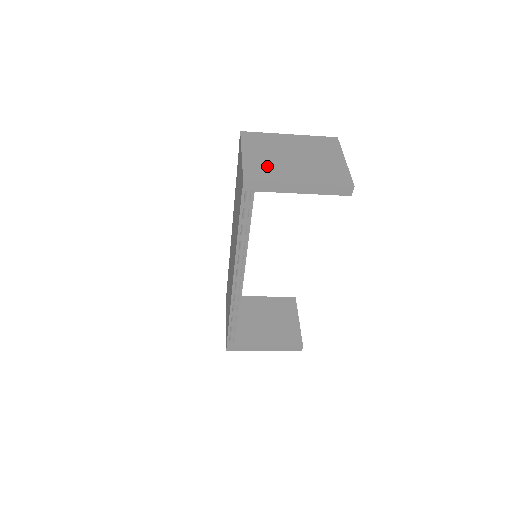
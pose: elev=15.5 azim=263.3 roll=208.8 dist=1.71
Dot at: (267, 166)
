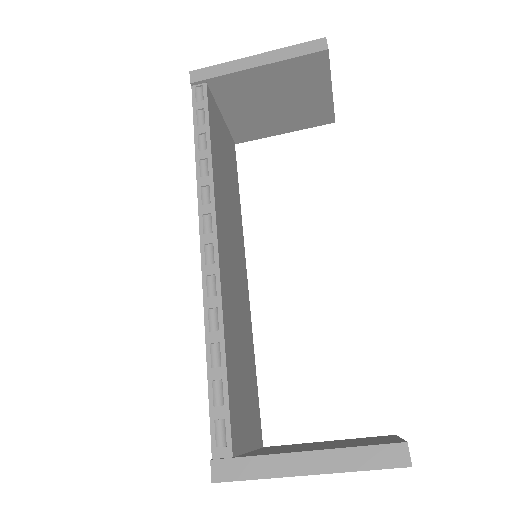
Dot at: occluded
